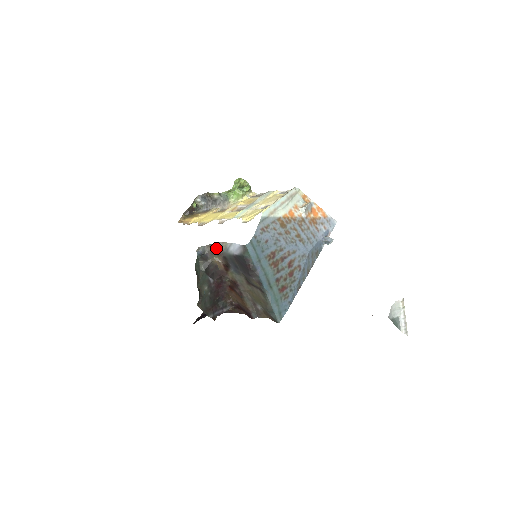
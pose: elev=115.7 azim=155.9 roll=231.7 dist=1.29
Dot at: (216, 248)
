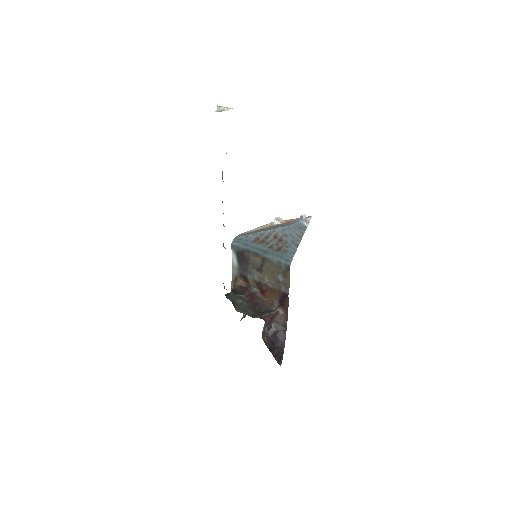
Dot at: (234, 278)
